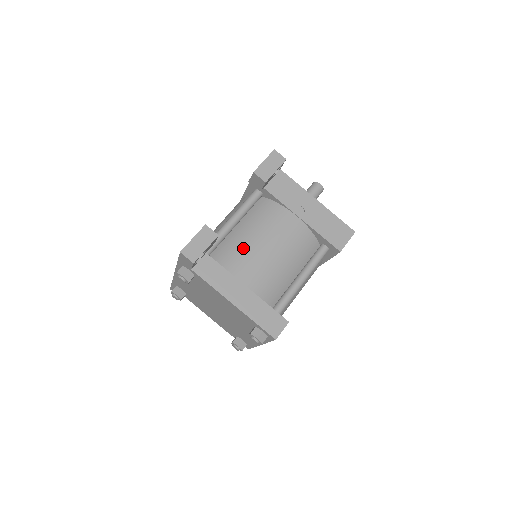
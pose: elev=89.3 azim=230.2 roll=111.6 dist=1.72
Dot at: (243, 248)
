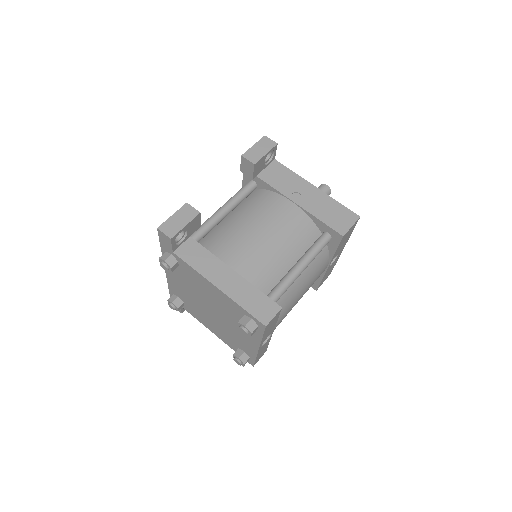
Dot at: (232, 233)
